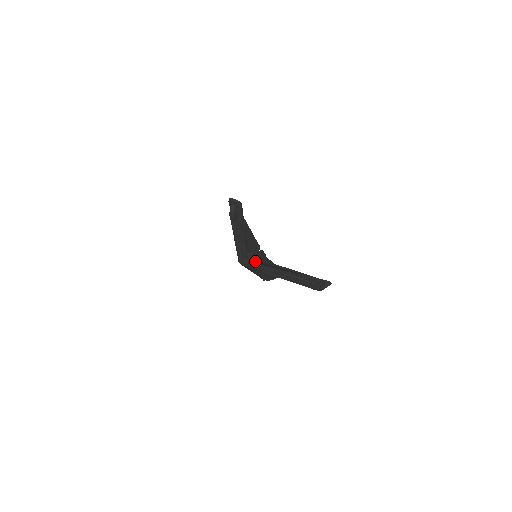
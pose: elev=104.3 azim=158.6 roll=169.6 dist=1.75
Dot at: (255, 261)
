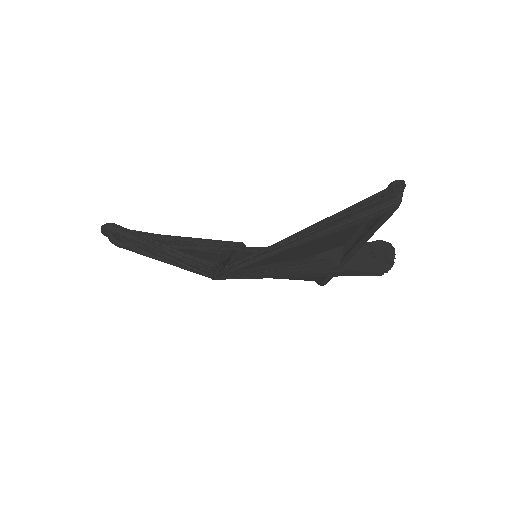
Dot at: (270, 262)
